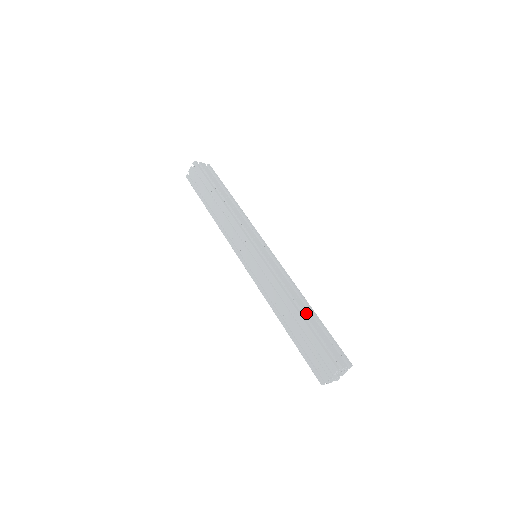
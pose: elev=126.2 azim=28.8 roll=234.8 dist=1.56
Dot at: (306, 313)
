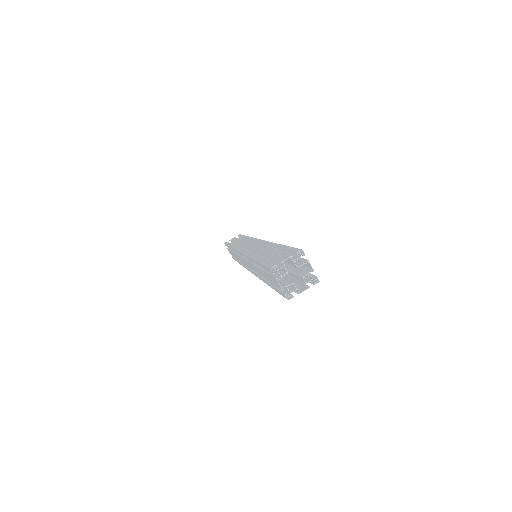
Dot at: occluded
